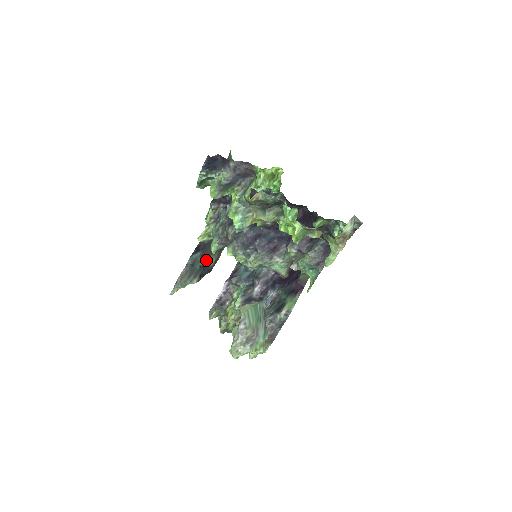
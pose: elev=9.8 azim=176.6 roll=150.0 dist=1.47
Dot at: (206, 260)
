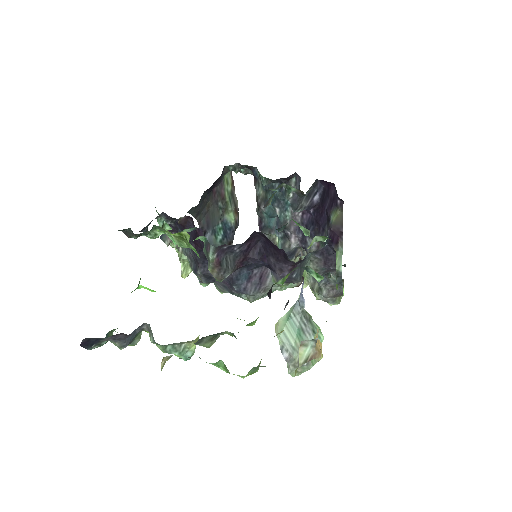
Dot at: (222, 228)
